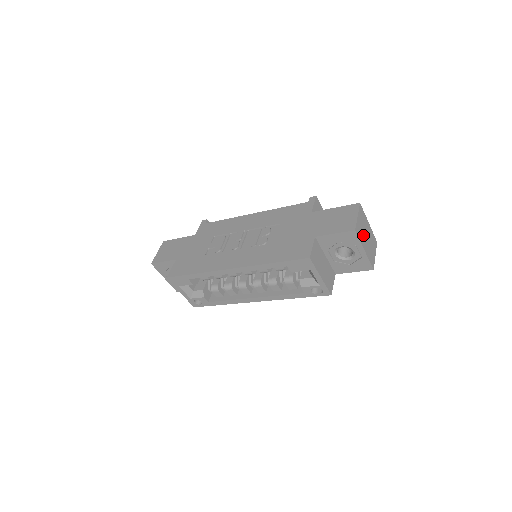
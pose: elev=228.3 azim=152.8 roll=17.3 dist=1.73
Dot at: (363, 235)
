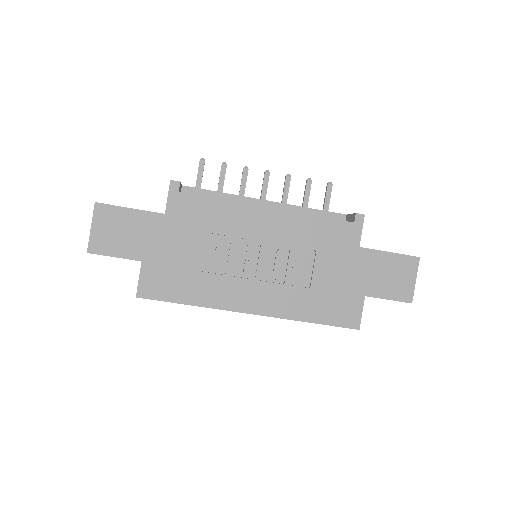
Dot at: occluded
